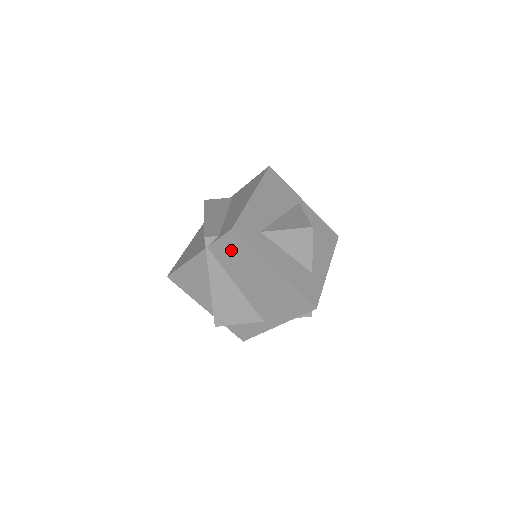
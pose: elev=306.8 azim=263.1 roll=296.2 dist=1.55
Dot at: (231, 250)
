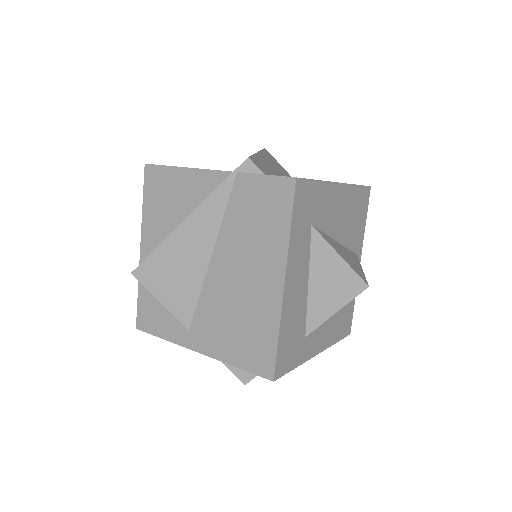
Dot at: (261, 204)
